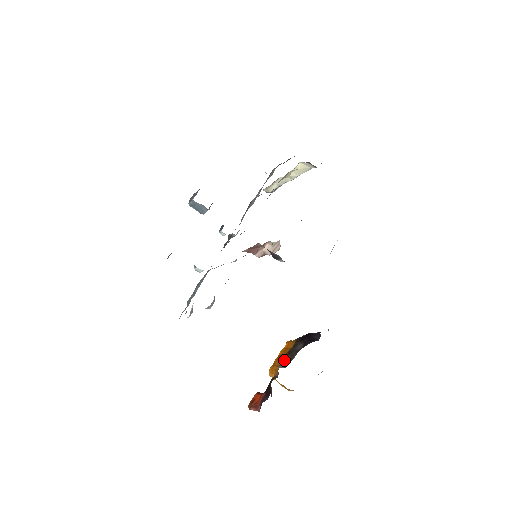
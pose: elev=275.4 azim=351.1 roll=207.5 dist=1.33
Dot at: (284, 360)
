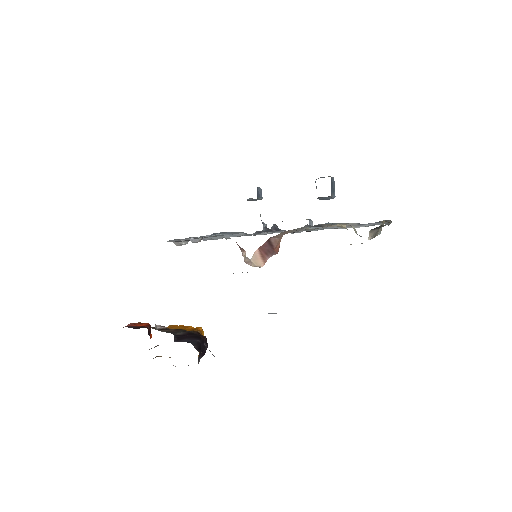
Dot at: occluded
